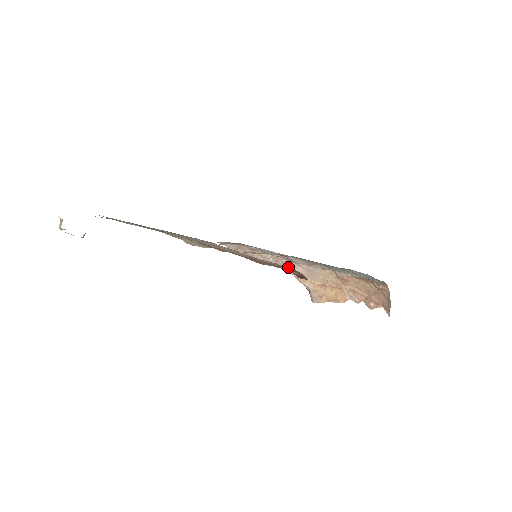
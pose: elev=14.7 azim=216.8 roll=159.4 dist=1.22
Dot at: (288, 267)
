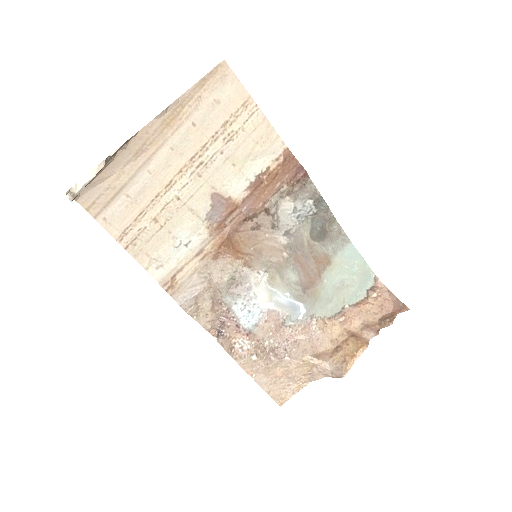
Dot at: (285, 151)
